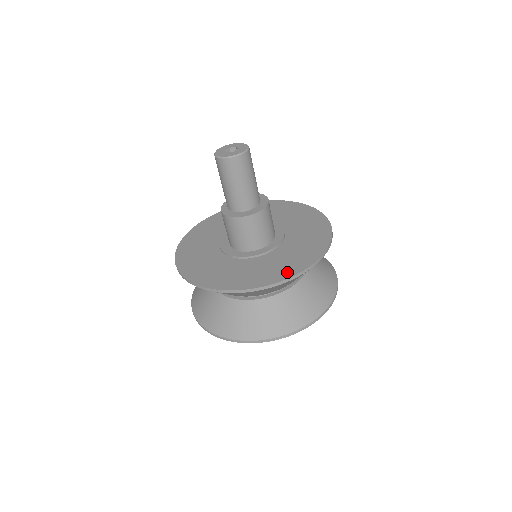
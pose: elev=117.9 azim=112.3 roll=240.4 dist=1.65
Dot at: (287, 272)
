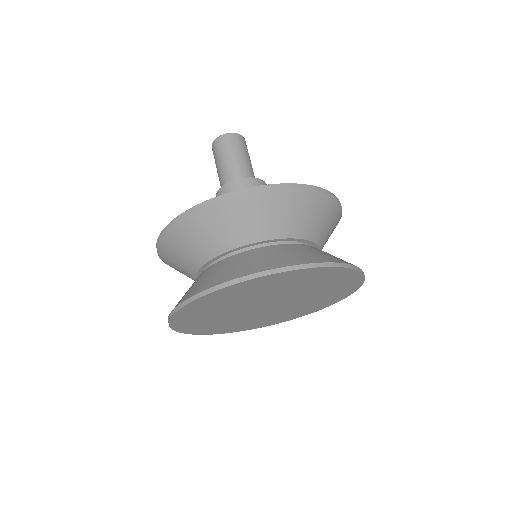
Dot at: occluded
